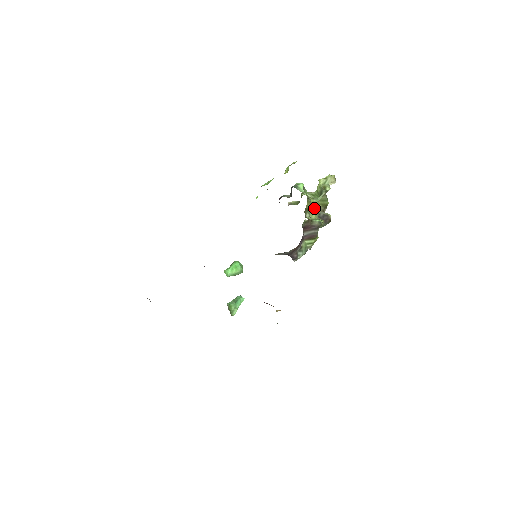
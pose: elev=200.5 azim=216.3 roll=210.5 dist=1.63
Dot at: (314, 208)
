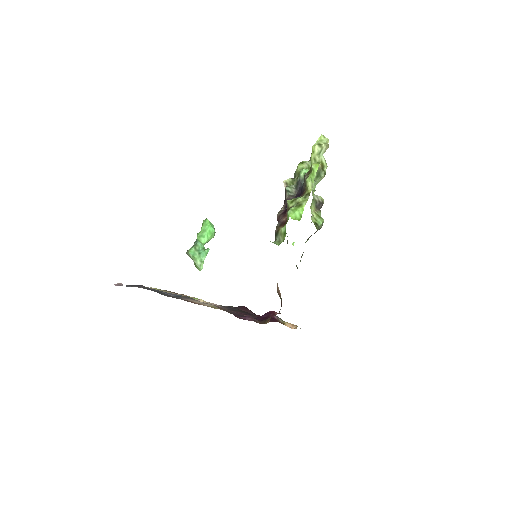
Dot at: occluded
